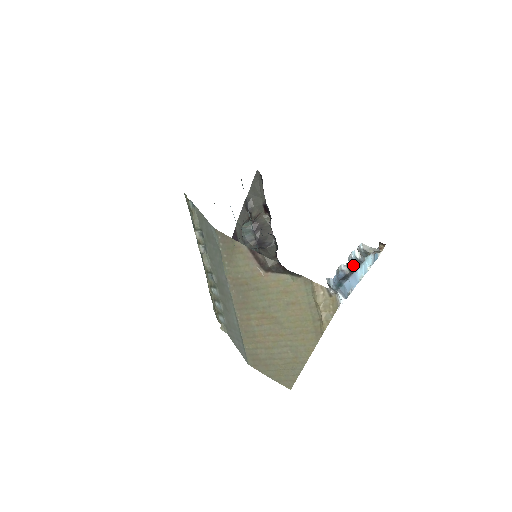
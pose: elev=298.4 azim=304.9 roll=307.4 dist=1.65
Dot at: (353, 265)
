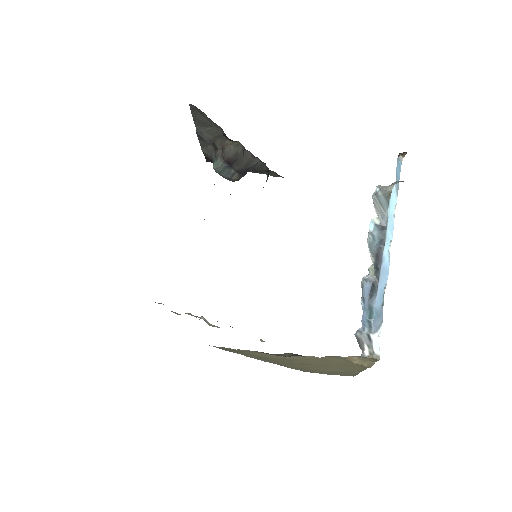
Dot at: (376, 248)
